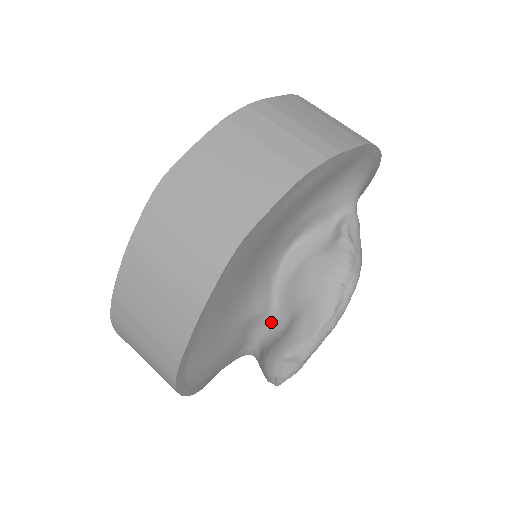
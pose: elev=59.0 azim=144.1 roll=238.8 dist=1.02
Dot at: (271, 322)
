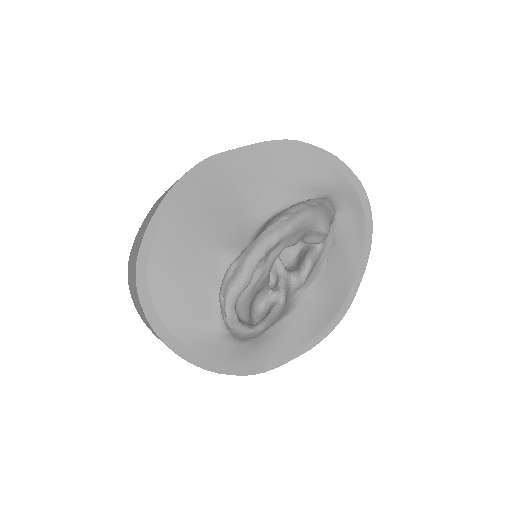
Dot at: occluded
